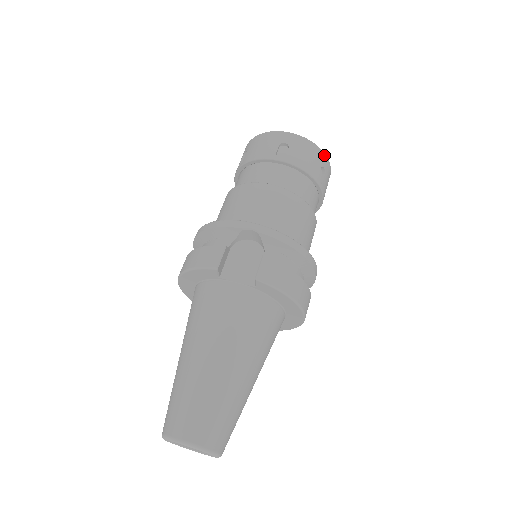
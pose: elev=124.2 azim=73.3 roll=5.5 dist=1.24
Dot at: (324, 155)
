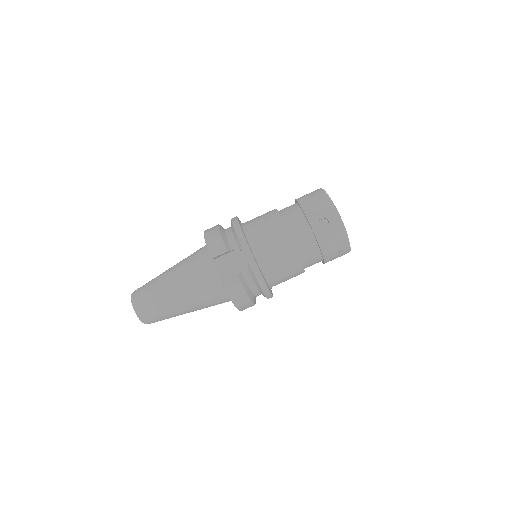
Dot at: (348, 245)
